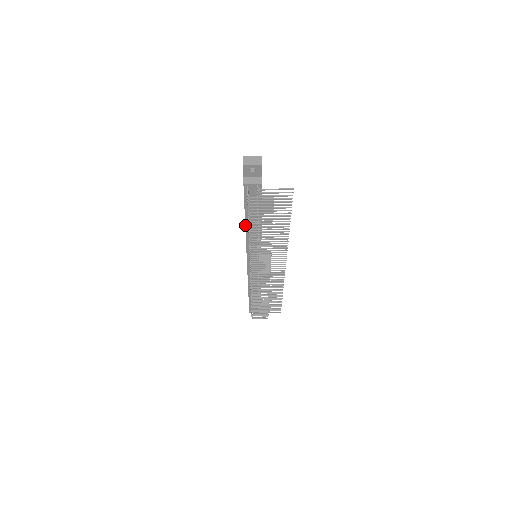
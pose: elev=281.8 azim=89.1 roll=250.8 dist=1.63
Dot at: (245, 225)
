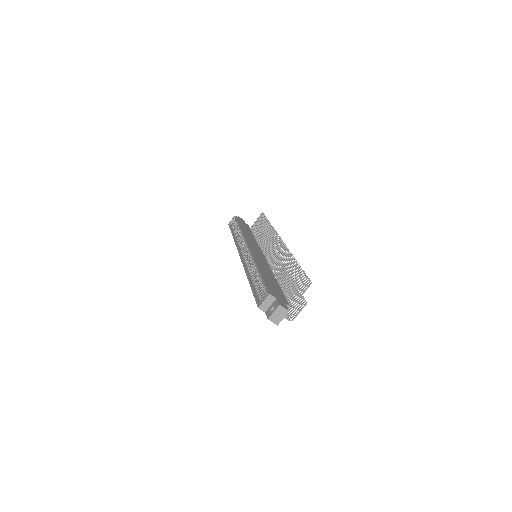
Dot at: occluded
